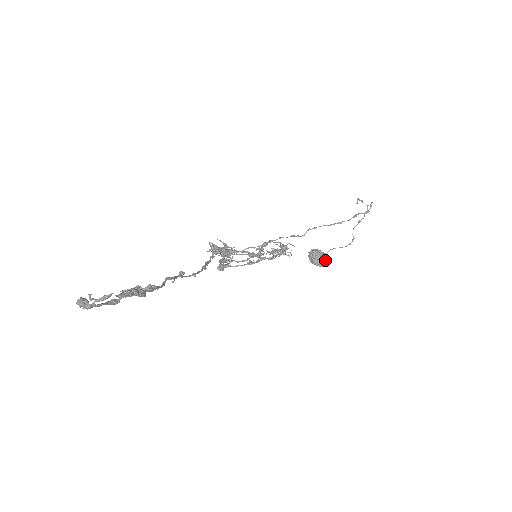
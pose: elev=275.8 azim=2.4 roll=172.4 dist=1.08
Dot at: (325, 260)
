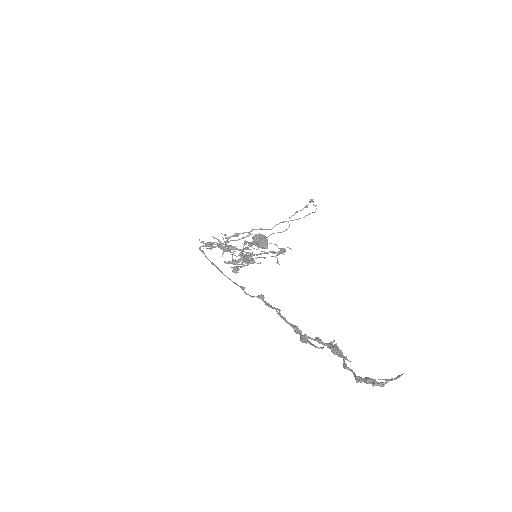
Dot at: occluded
